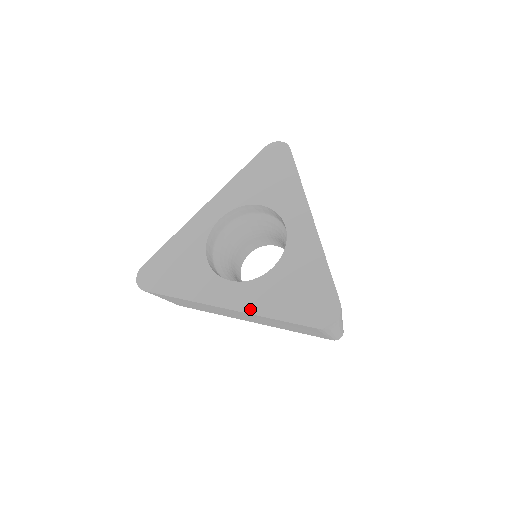
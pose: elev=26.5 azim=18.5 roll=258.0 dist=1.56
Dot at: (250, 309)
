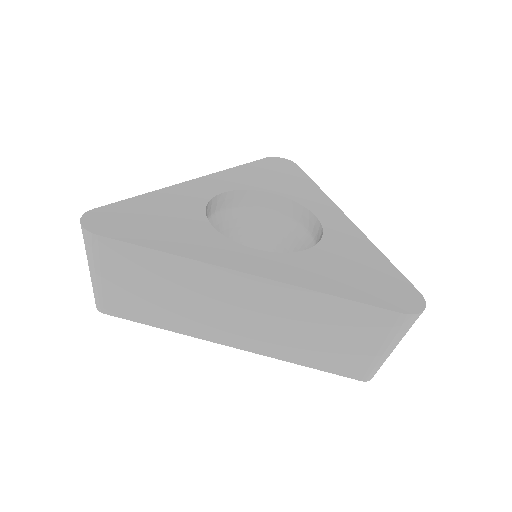
Dot at: (294, 280)
